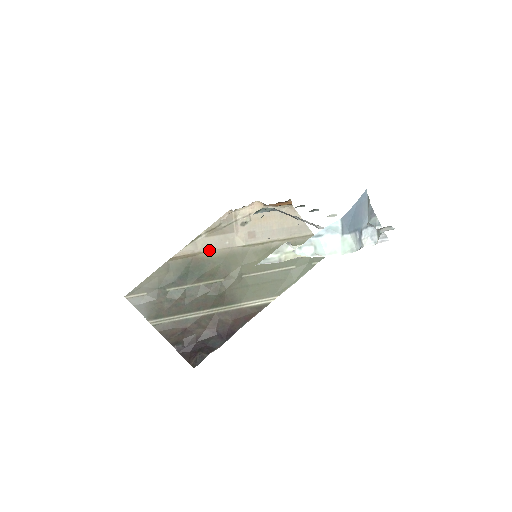
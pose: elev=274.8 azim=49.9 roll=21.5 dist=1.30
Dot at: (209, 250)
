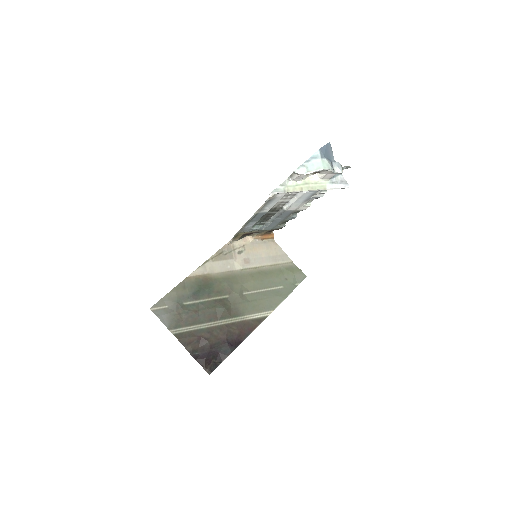
Dot at: (215, 272)
